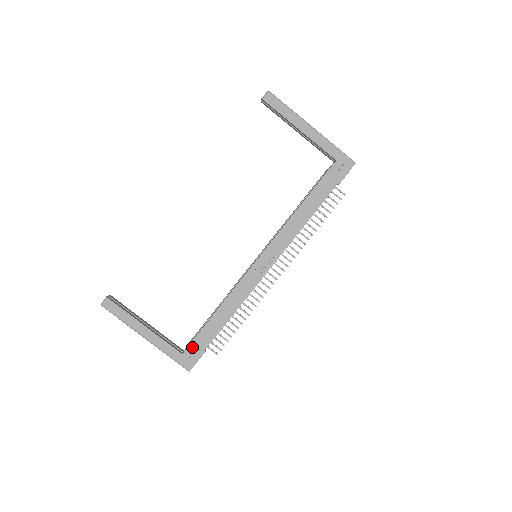
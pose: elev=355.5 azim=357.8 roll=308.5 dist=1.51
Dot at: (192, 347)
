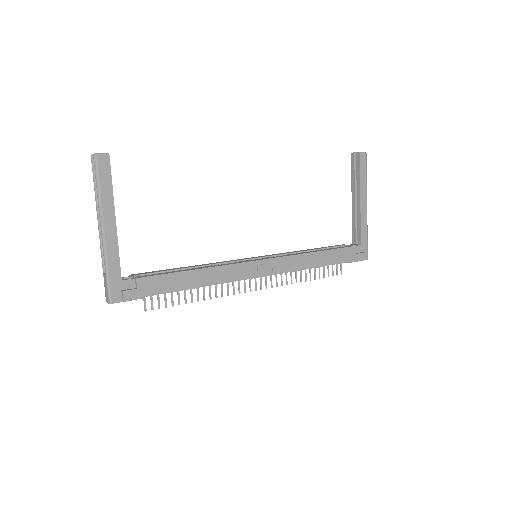
Dot at: (140, 282)
